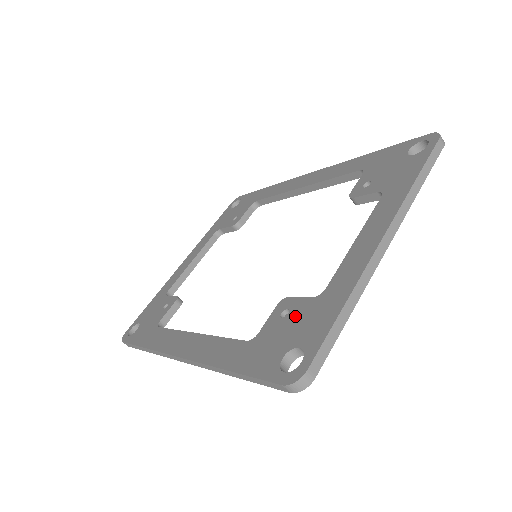
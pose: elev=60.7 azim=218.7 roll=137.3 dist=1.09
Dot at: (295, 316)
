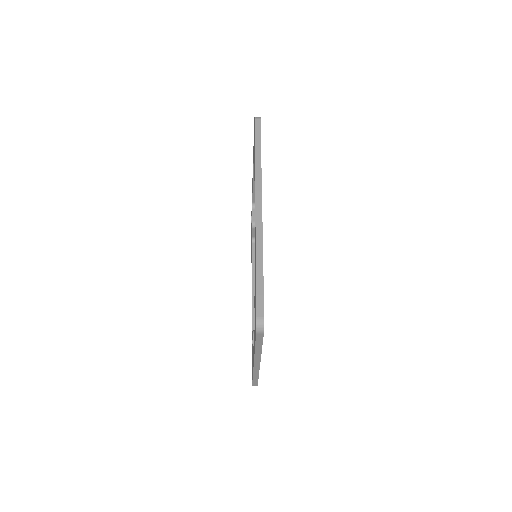
Dot at: (252, 352)
